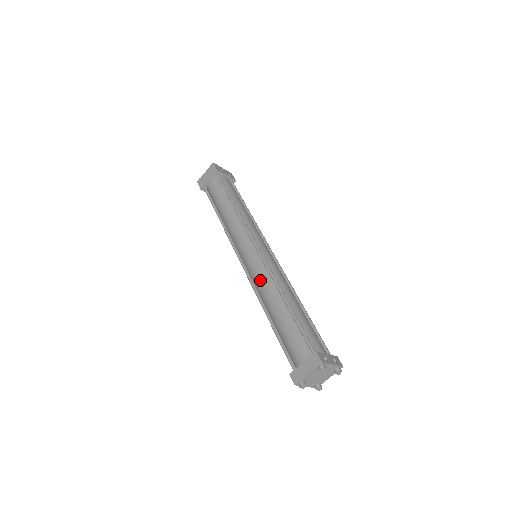
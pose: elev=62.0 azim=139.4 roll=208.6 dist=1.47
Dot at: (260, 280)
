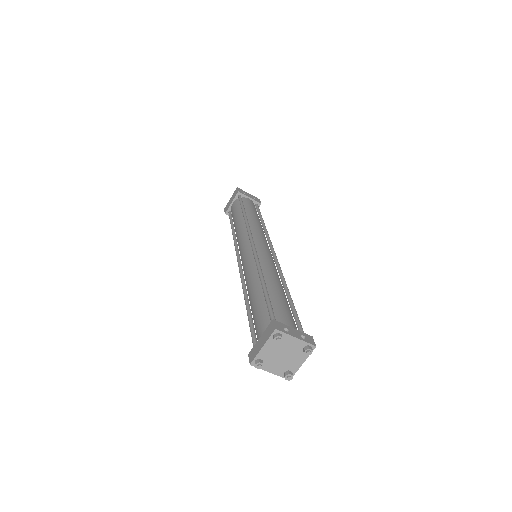
Dot at: (246, 270)
